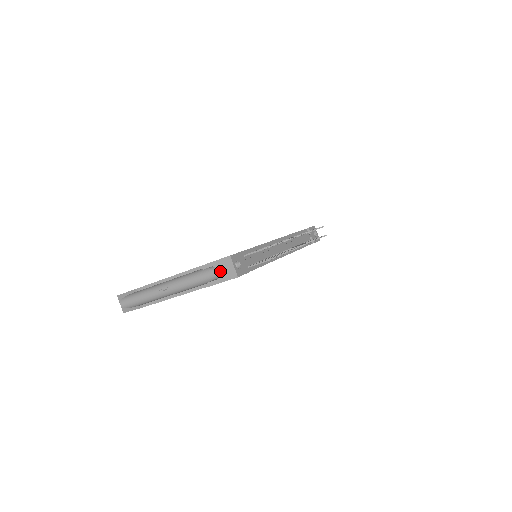
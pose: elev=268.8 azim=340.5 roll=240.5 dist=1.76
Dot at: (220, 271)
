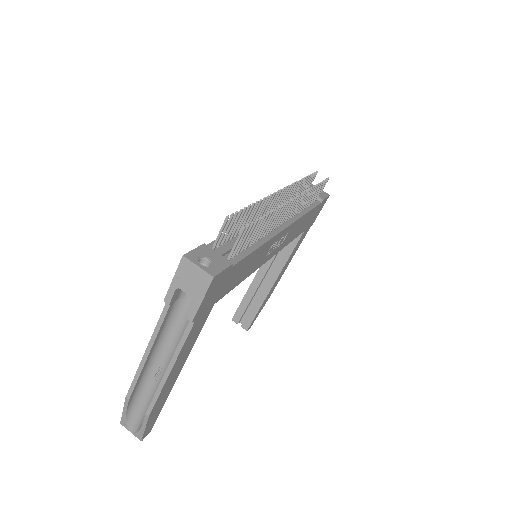
Dot at: (188, 288)
